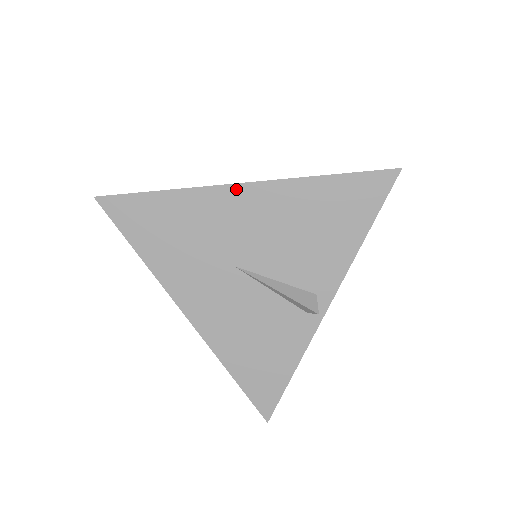
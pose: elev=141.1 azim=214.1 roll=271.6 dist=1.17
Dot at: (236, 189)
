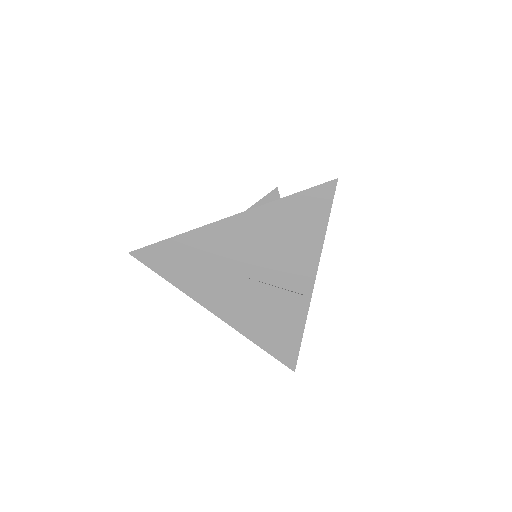
Dot at: (223, 223)
